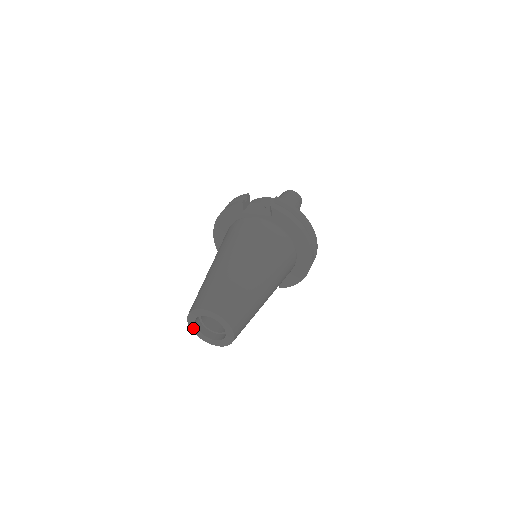
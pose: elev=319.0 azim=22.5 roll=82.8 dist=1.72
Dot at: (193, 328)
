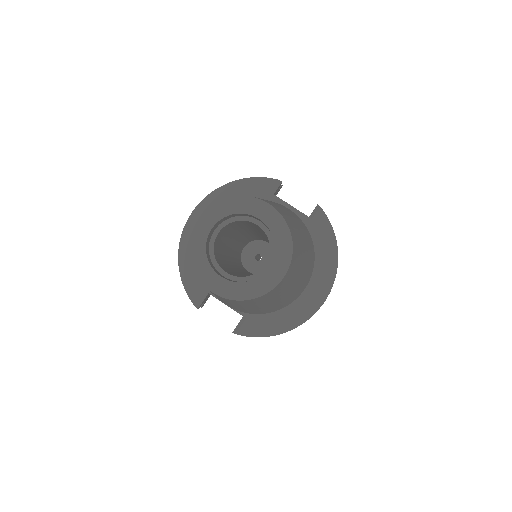
Dot at: (197, 235)
